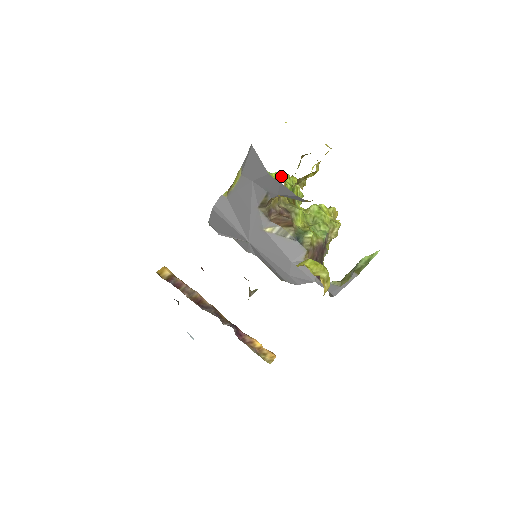
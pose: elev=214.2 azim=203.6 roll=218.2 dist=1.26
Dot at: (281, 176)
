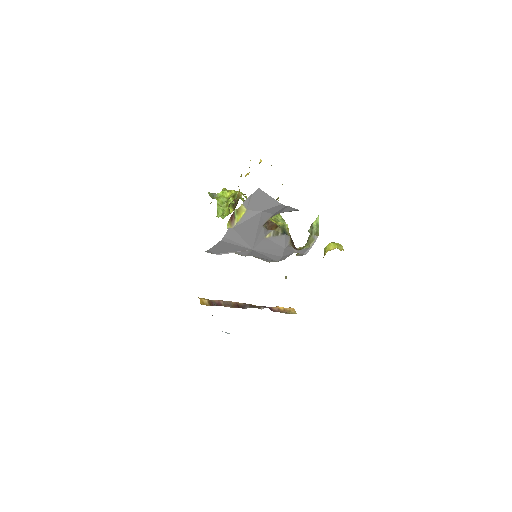
Dot at: (227, 193)
